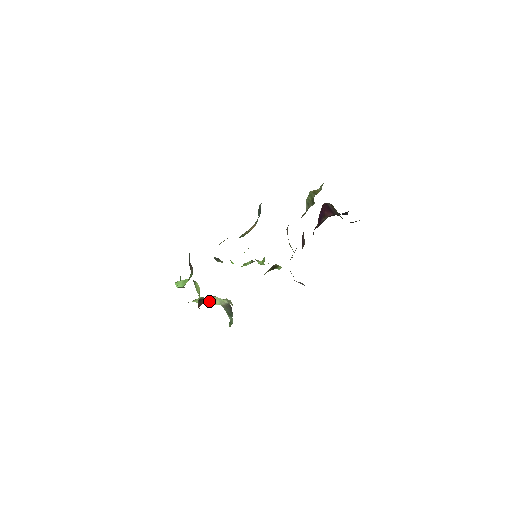
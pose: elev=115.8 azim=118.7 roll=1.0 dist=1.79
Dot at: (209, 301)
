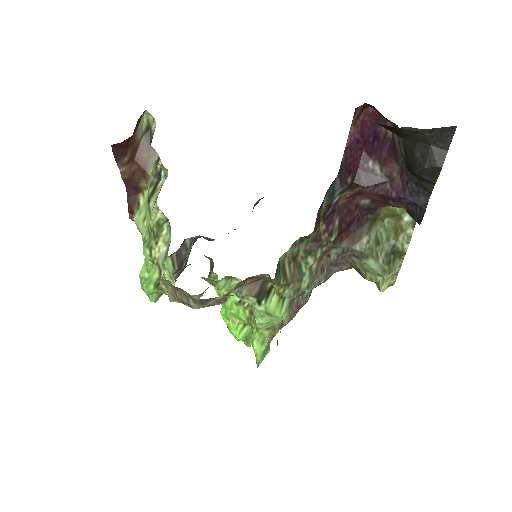
Dot at: (152, 193)
